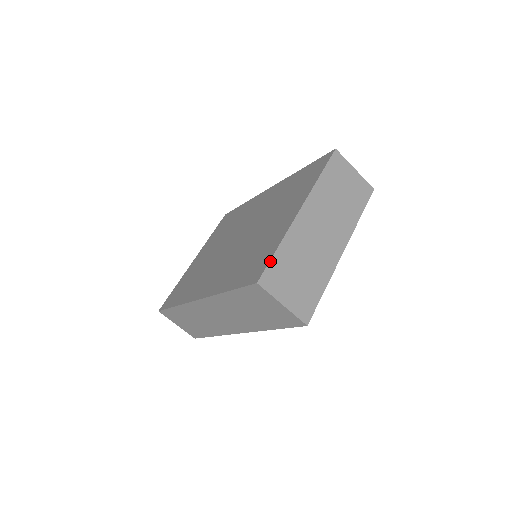
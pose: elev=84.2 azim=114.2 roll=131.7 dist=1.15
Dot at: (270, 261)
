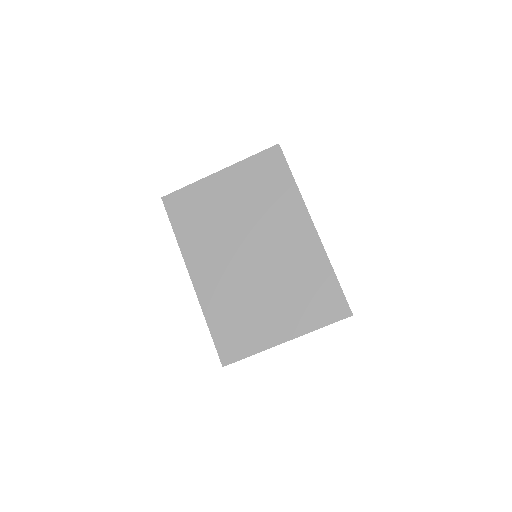
Dot at: occluded
